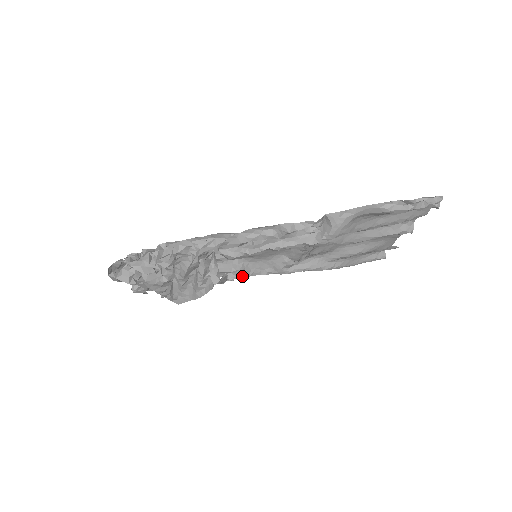
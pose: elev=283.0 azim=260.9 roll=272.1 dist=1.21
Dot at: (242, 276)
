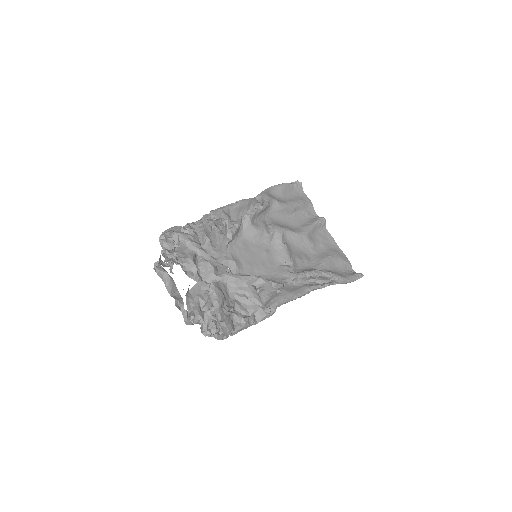
Dot at: (267, 283)
